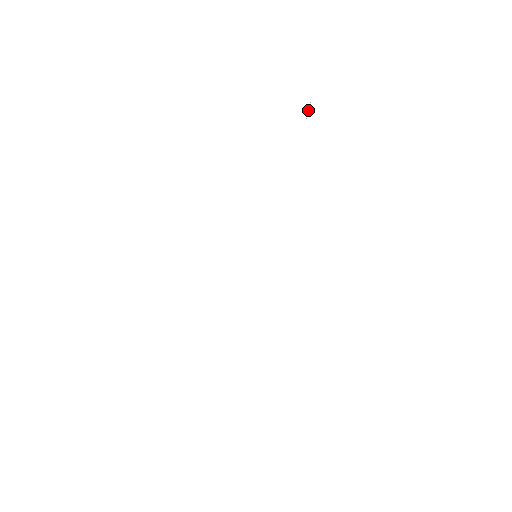
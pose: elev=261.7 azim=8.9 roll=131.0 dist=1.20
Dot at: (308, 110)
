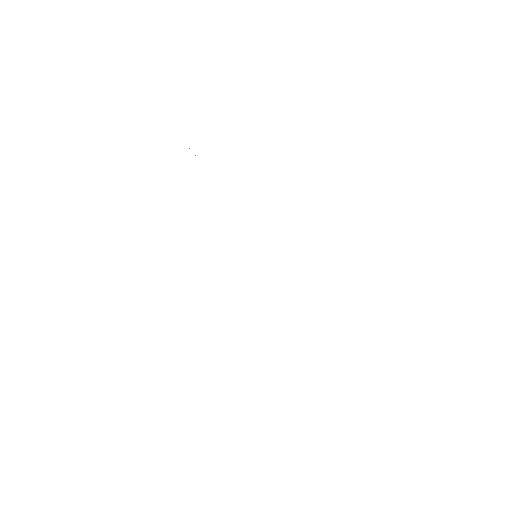
Dot at: occluded
